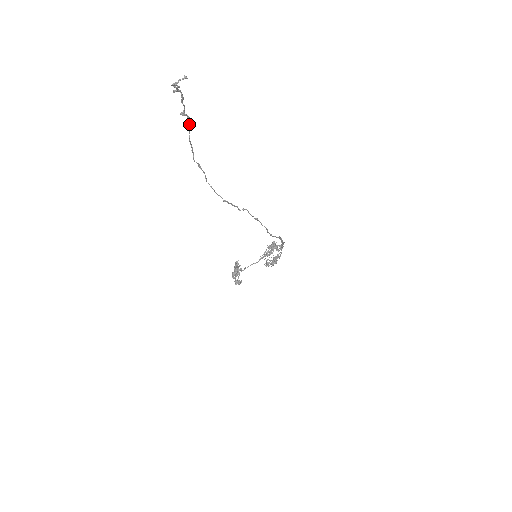
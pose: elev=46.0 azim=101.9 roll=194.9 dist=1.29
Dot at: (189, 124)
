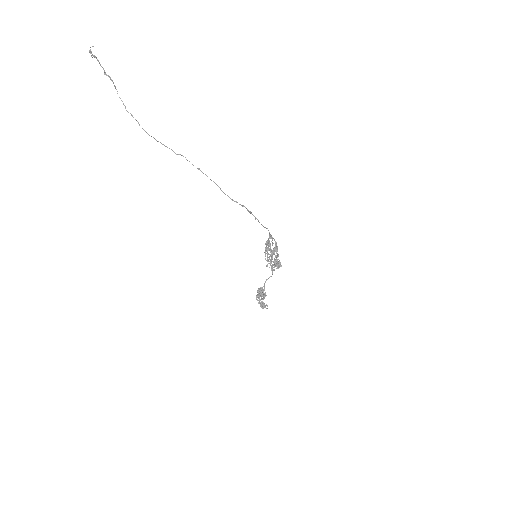
Dot at: occluded
